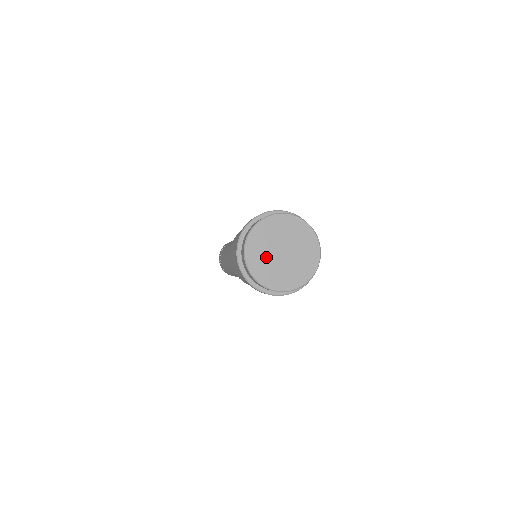
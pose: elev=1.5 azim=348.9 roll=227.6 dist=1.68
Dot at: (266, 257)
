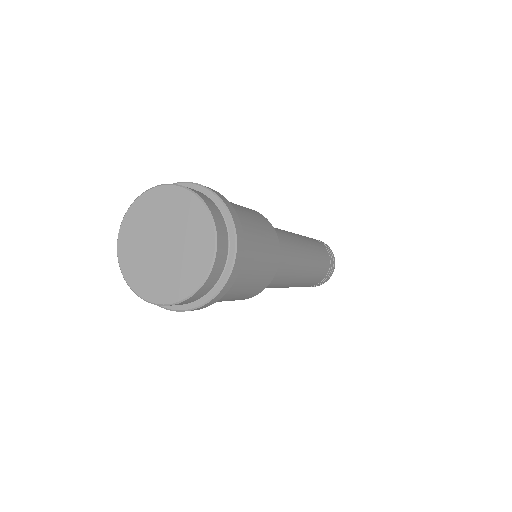
Dot at: (143, 256)
